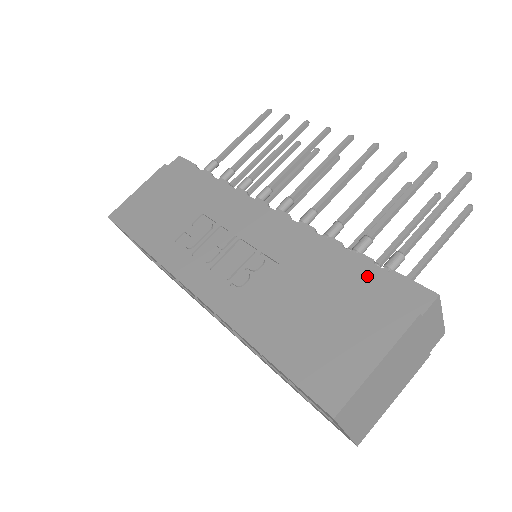
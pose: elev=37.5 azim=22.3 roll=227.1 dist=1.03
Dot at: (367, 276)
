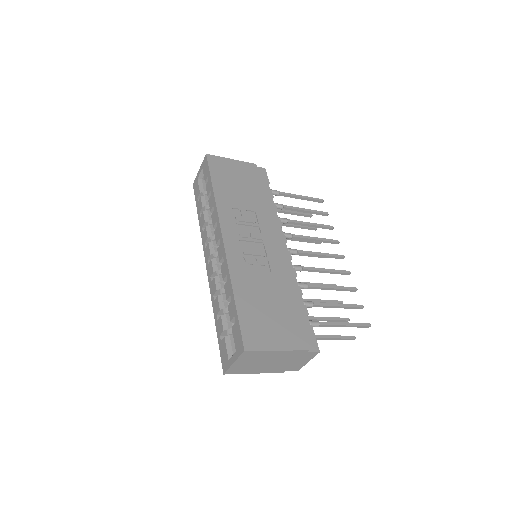
Dot at: (301, 317)
